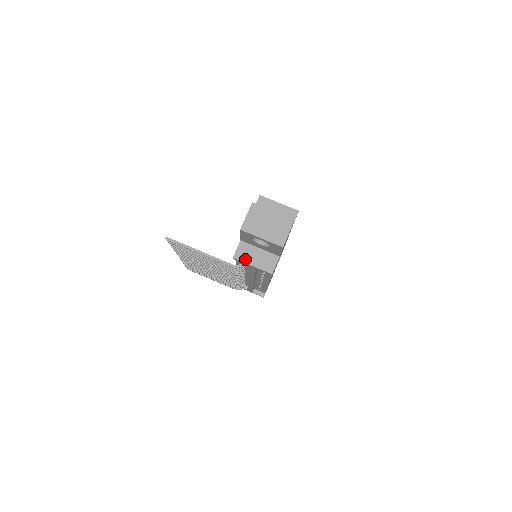
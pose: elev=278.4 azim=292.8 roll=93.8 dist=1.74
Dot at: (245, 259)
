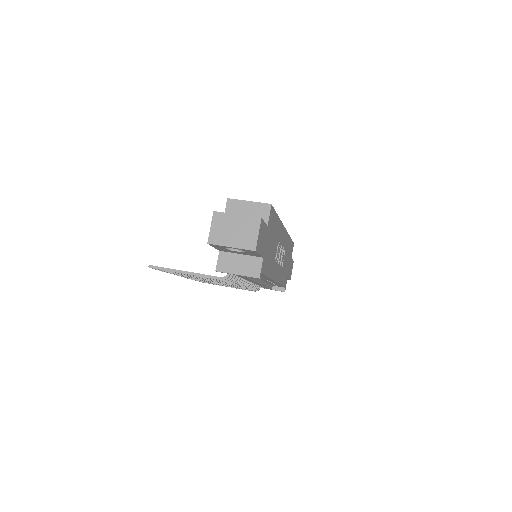
Dot at: (228, 269)
